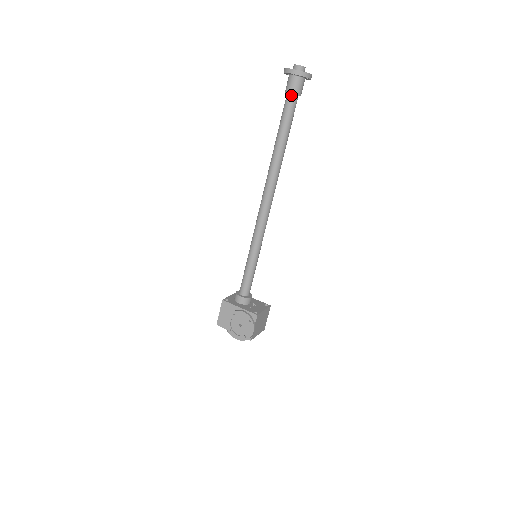
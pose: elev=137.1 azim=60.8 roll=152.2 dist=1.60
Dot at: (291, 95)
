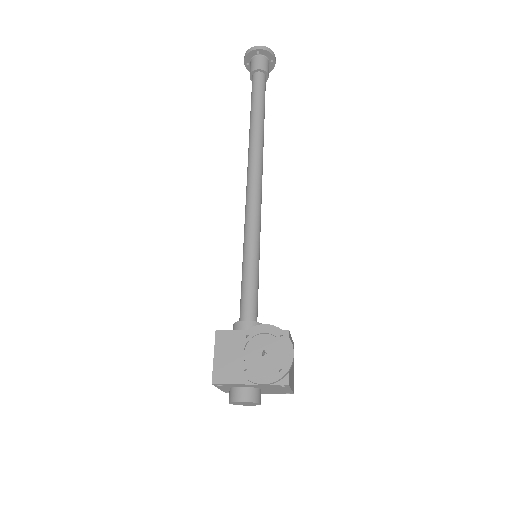
Dot at: (259, 72)
